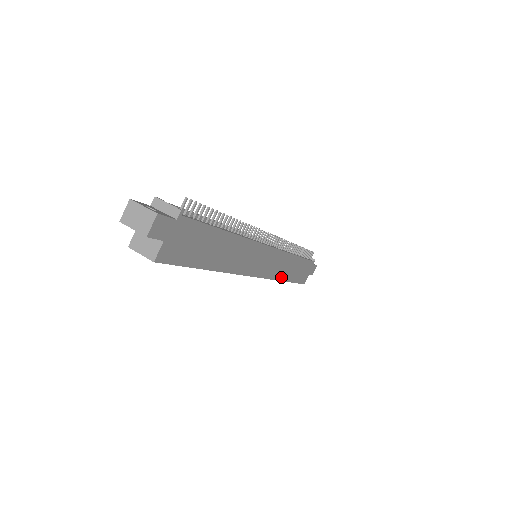
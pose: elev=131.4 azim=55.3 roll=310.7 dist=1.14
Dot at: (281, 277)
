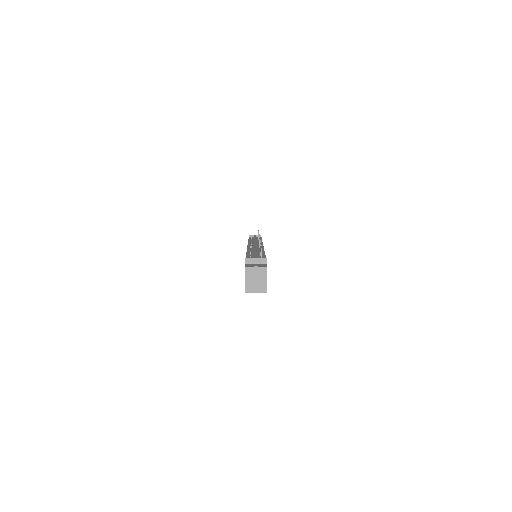
Dot at: occluded
